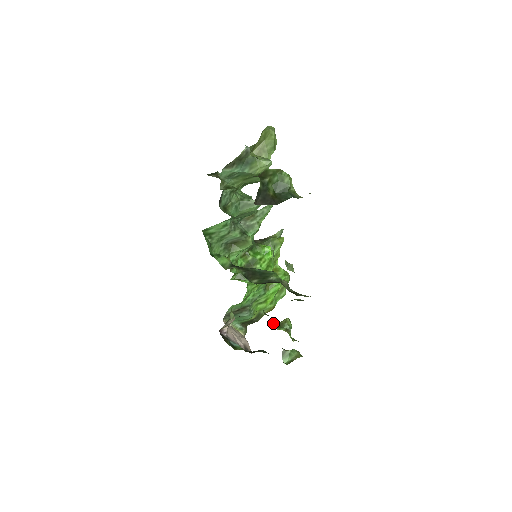
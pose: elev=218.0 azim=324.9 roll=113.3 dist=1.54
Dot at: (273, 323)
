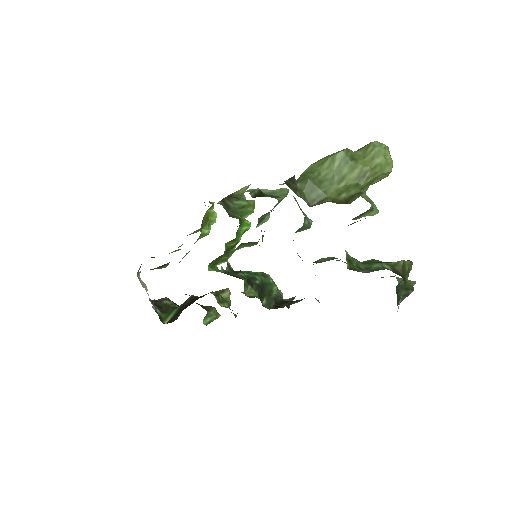
Dot at: (216, 297)
